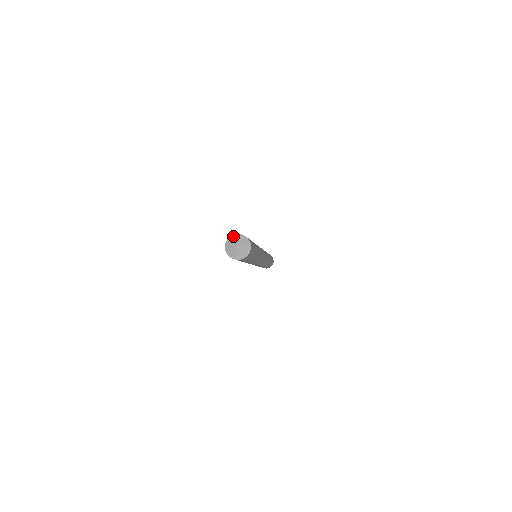
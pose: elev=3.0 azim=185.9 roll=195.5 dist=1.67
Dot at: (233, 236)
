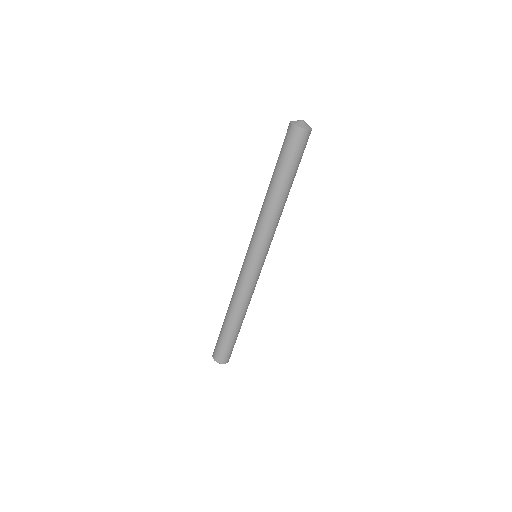
Dot at: occluded
